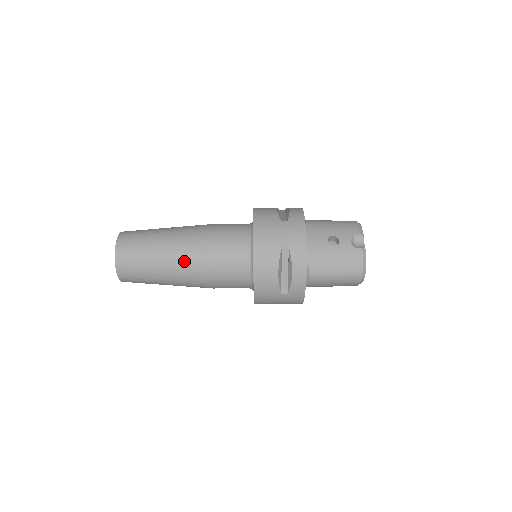
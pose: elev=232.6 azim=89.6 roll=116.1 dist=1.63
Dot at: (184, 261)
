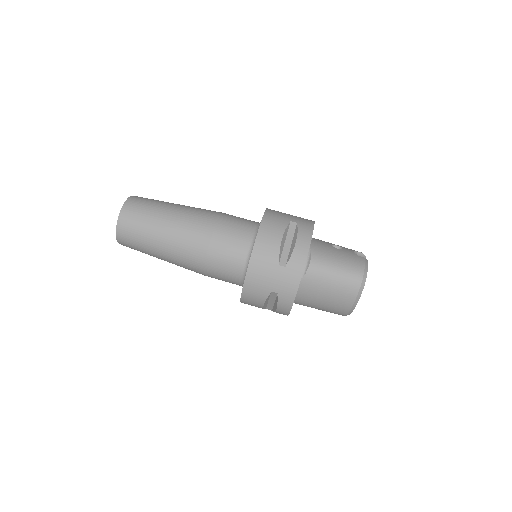
Dot at: (191, 218)
